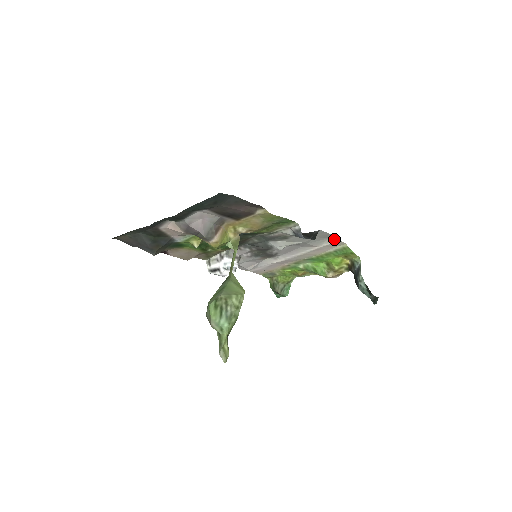
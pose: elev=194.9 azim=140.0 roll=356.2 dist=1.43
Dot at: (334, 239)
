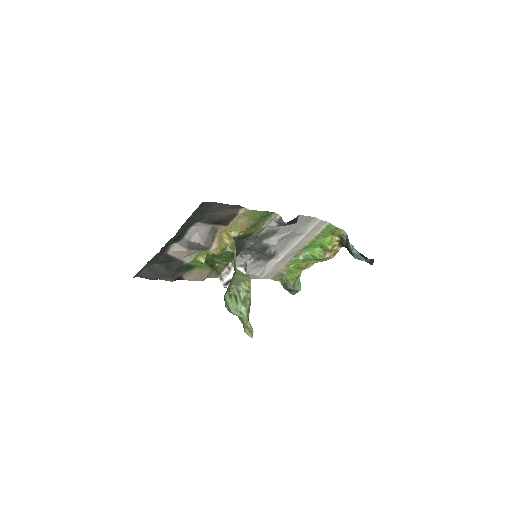
Dot at: (315, 220)
